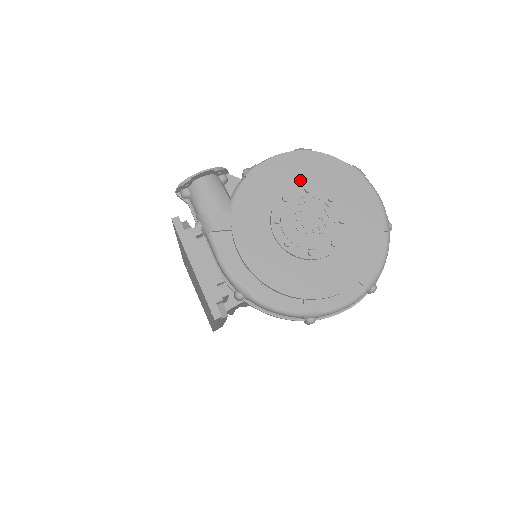
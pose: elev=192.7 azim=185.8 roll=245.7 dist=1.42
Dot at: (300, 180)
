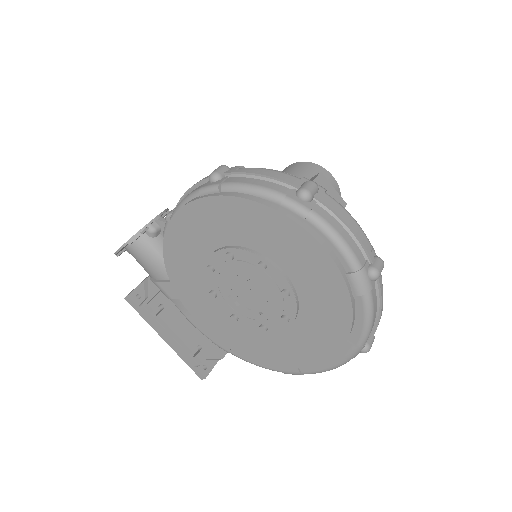
Dot at: (219, 240)
